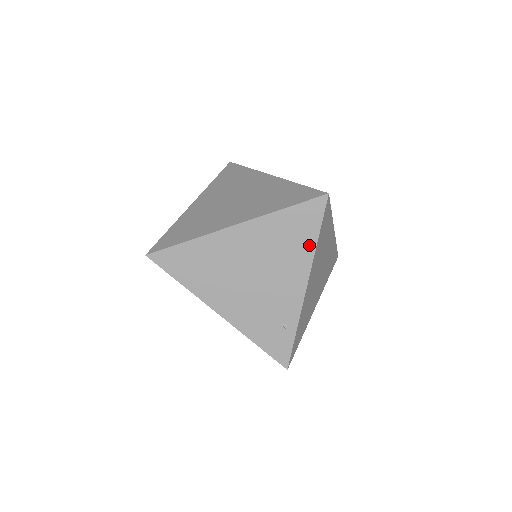
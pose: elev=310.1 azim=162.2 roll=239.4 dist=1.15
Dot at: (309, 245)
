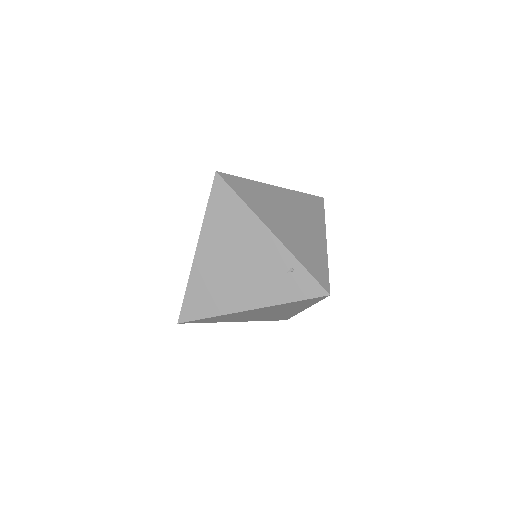
Dot at: (242, 209)
